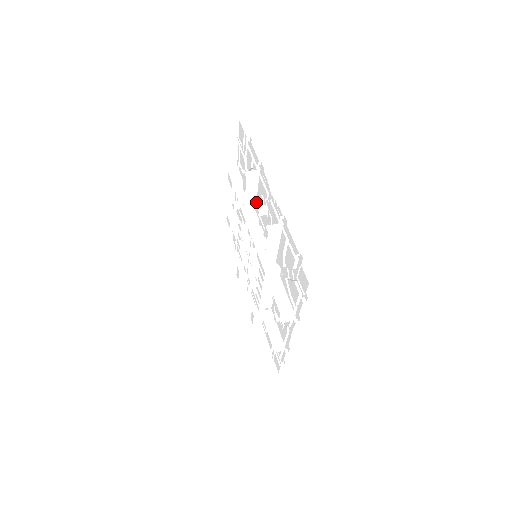
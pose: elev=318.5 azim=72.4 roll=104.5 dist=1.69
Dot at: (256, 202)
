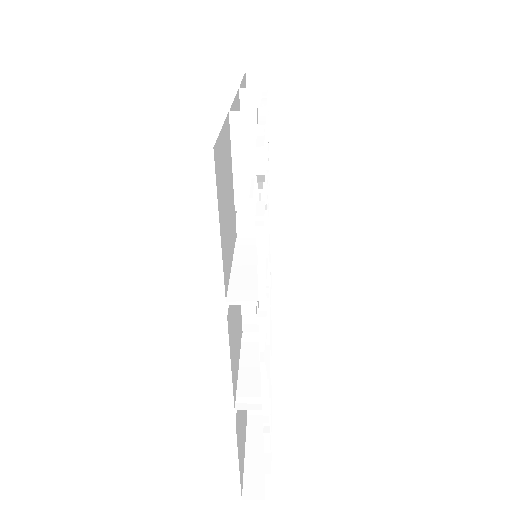
Dot at: occluded
